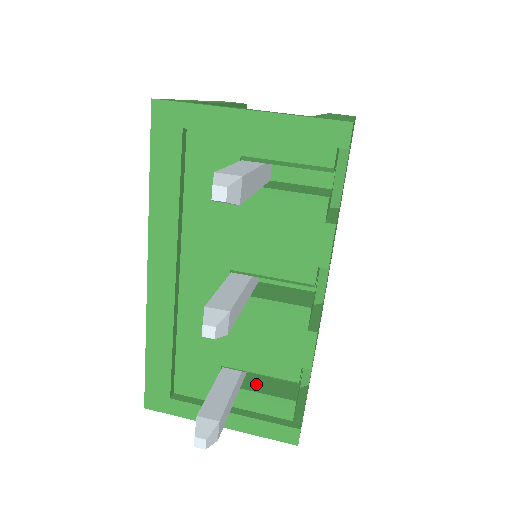
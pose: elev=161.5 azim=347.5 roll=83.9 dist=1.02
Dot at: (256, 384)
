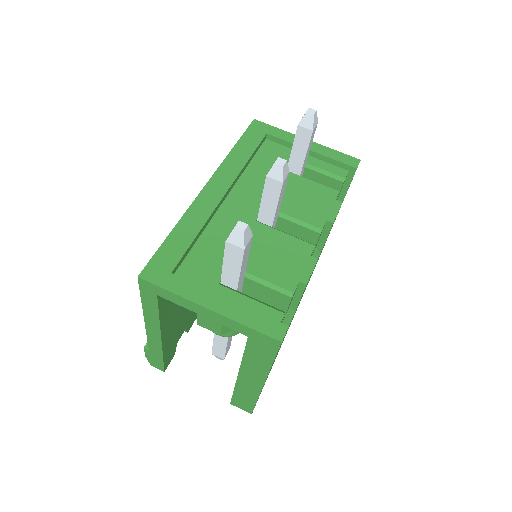
Dot at: occluded
